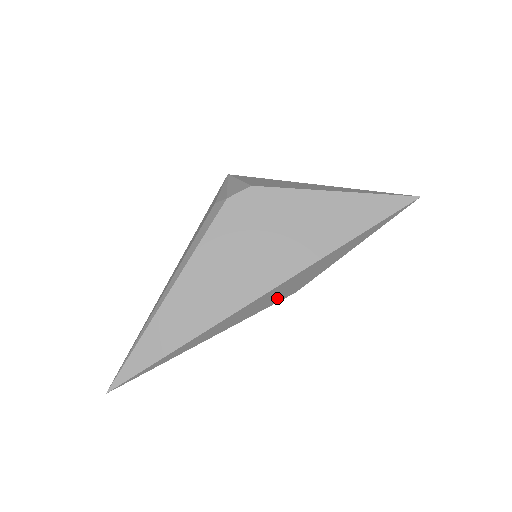
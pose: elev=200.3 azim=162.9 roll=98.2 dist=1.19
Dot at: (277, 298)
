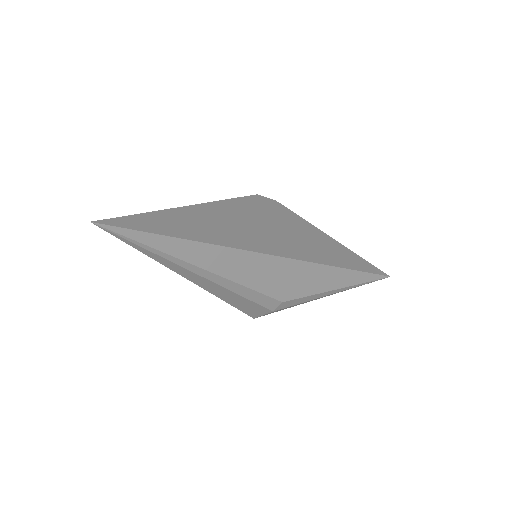
Dot at: (273, 286)
